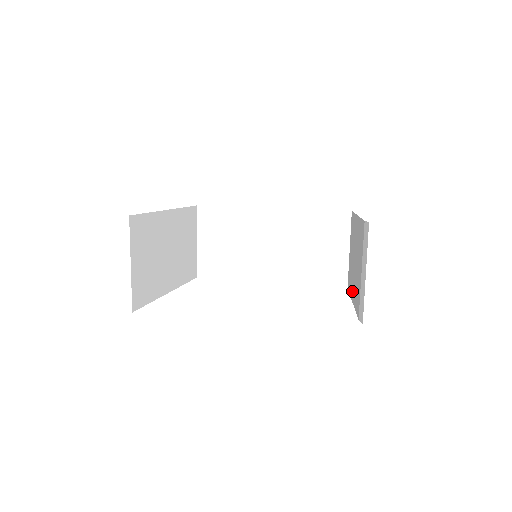
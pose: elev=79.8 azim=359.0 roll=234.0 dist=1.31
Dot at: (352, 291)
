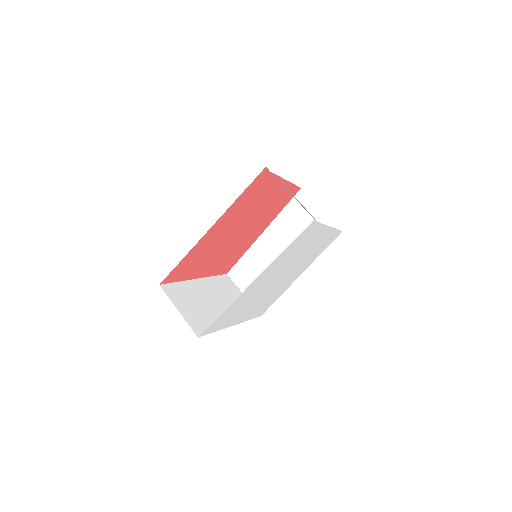
Dot at: occluded
